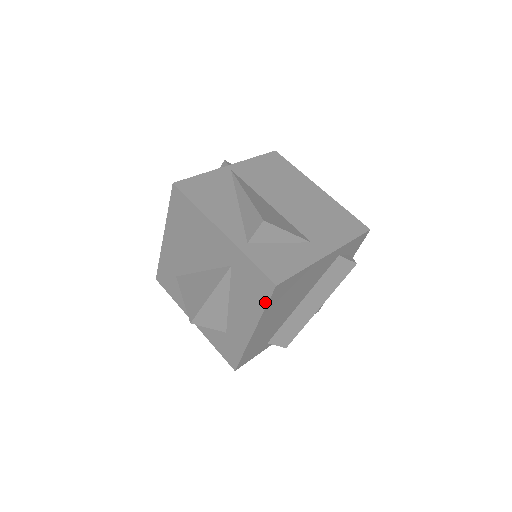
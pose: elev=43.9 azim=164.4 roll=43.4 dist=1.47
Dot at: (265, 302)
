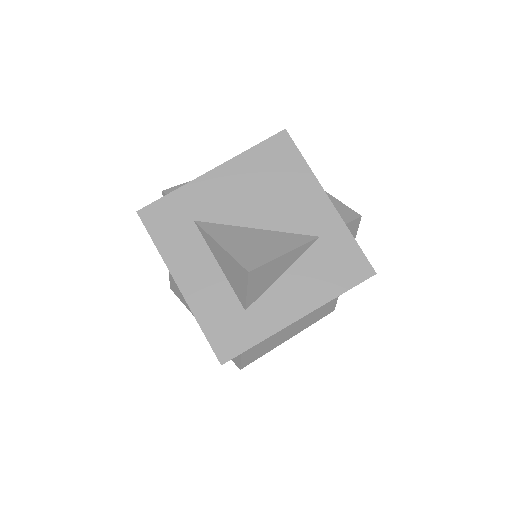
Dot at: (348, 286)
